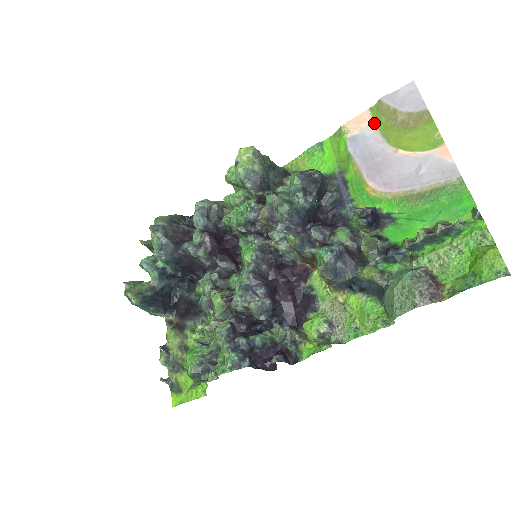
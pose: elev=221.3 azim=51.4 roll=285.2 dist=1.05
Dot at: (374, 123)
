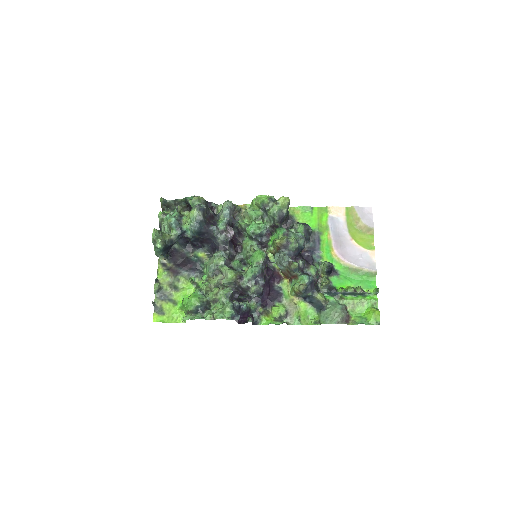
Dot at: (346, 217)
